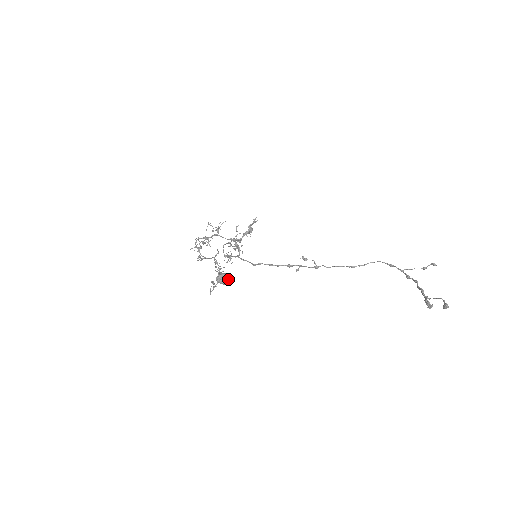
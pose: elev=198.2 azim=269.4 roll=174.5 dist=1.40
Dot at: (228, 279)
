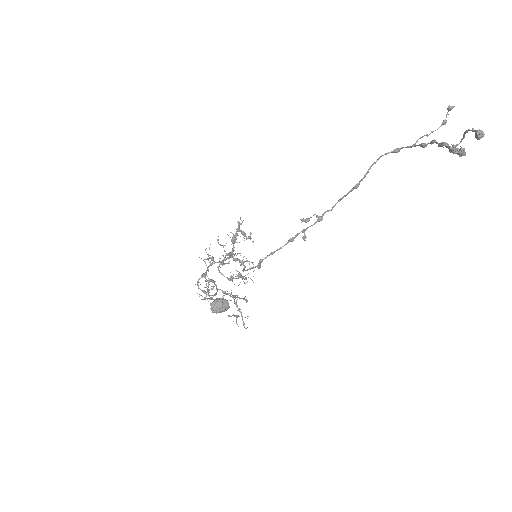
Dot at: (224, 302)
